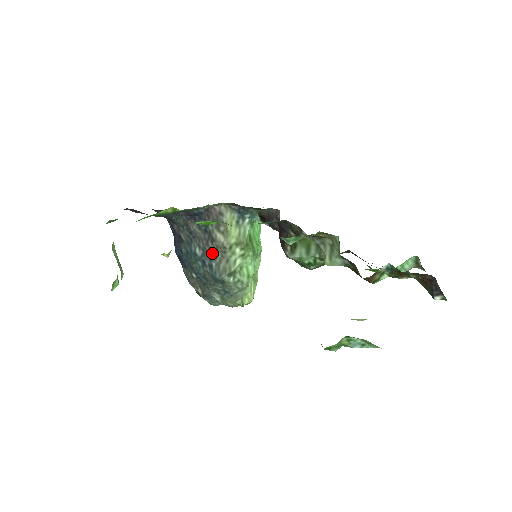
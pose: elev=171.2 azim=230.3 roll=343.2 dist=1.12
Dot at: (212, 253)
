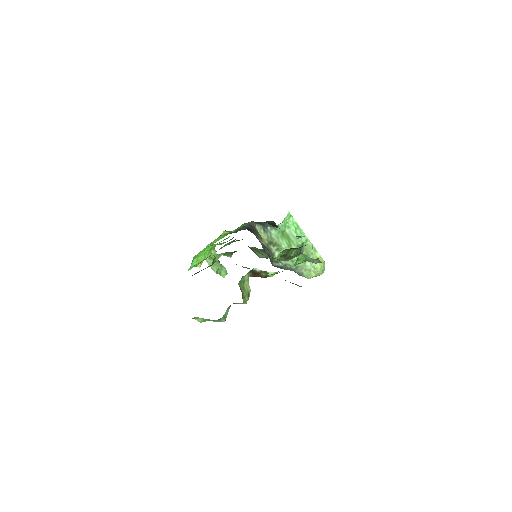
Dot at: (265, 250)
